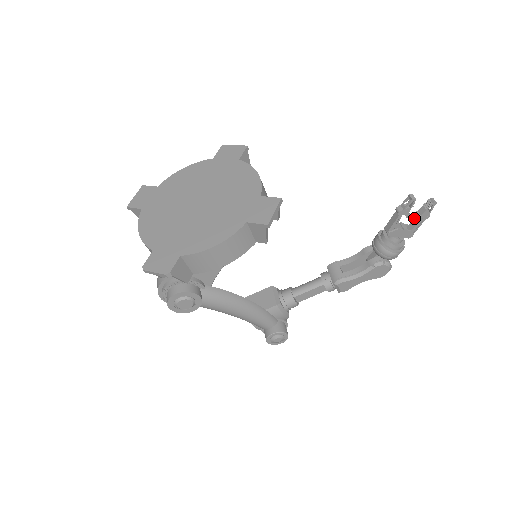
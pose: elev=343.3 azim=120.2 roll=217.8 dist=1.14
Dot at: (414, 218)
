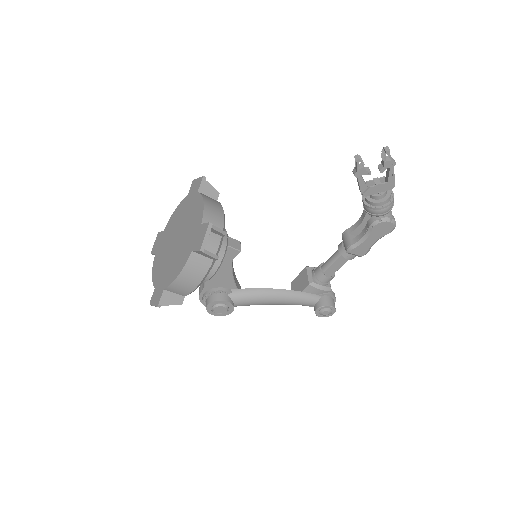
Dot at: occluded
